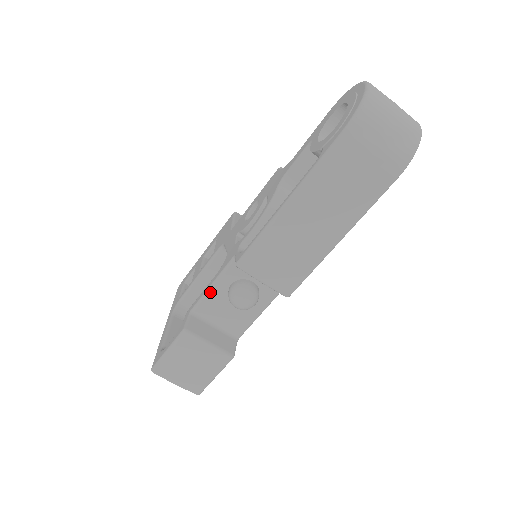
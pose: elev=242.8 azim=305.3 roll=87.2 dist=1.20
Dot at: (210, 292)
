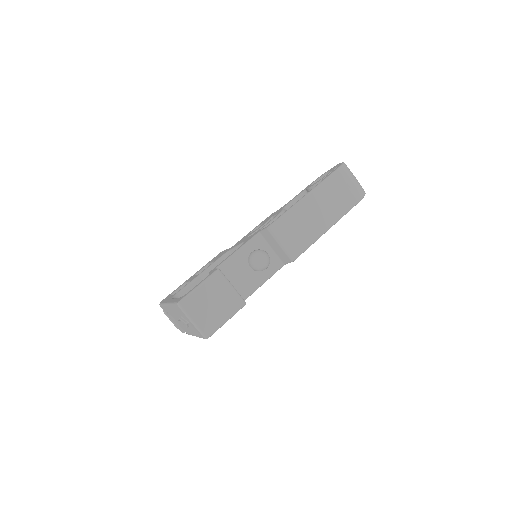
Dot at: (236, 254)
